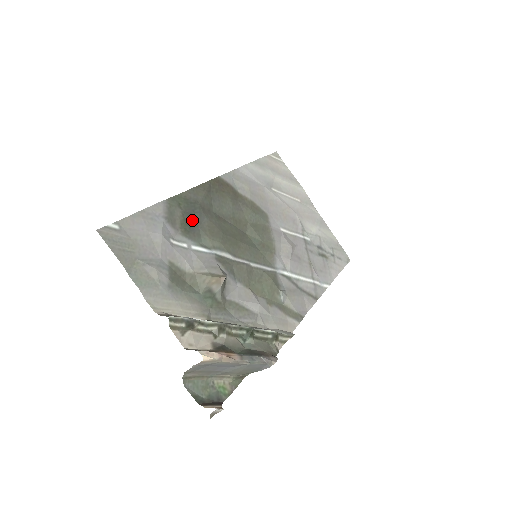
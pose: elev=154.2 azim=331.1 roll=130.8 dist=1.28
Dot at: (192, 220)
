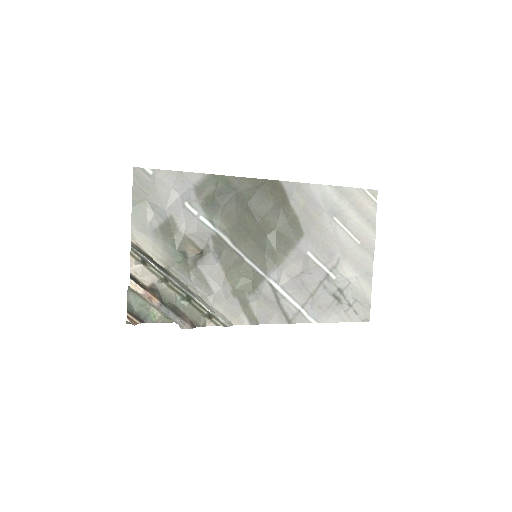
Dot at: (220, 199)
